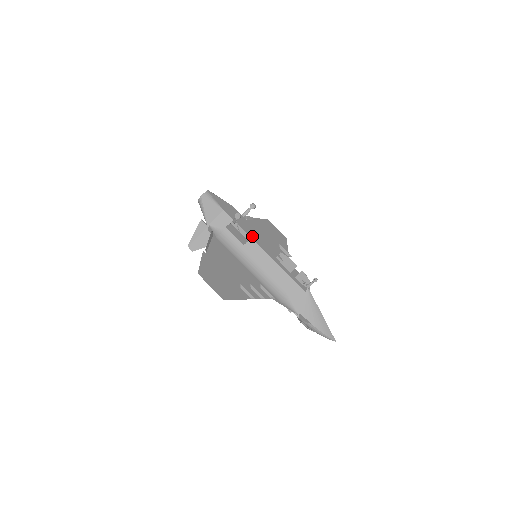
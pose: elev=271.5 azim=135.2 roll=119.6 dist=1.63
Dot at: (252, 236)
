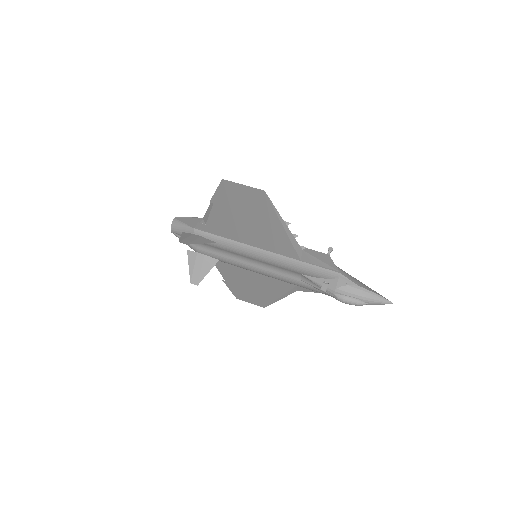
Dot at: occluded
